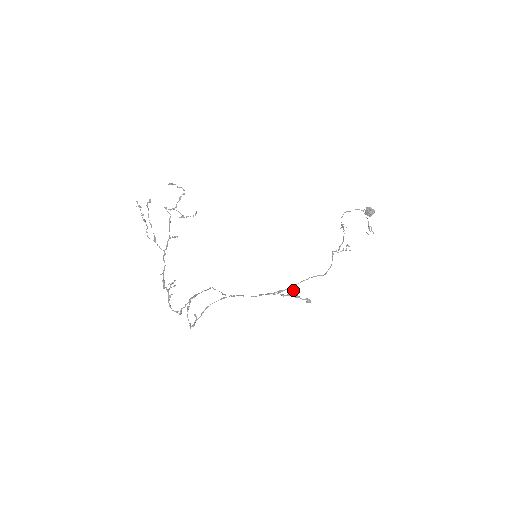
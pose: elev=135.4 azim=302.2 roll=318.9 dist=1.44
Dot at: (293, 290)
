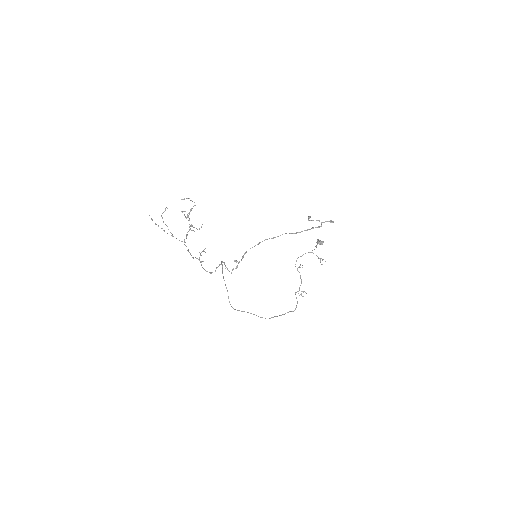
Dot at: (317, 220)
